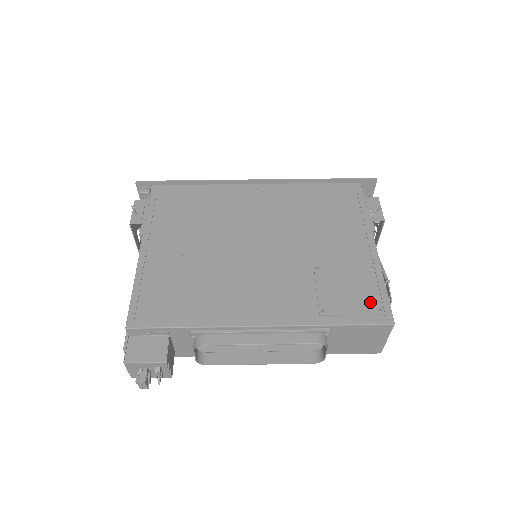
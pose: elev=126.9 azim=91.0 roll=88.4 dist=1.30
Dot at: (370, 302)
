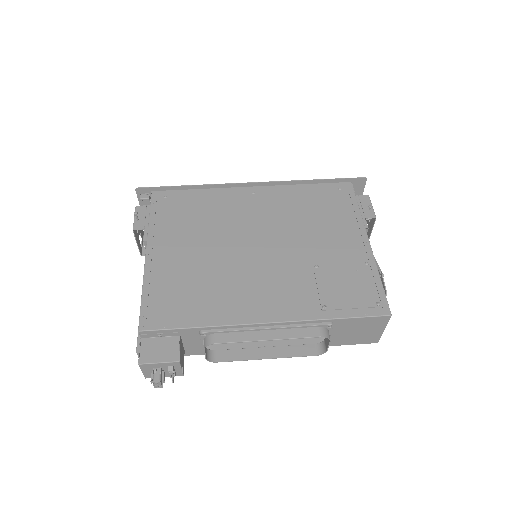
Dot at: (368, 296)
